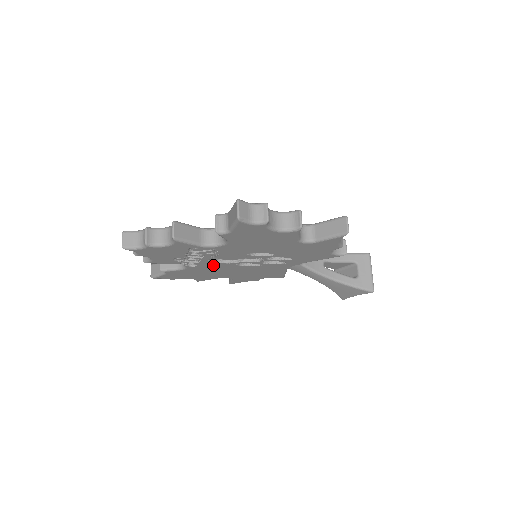
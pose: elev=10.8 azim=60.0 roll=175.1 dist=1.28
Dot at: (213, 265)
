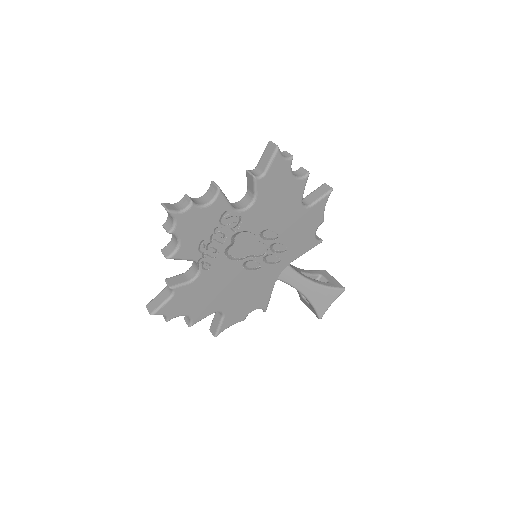
Dot at: (224, 267)
